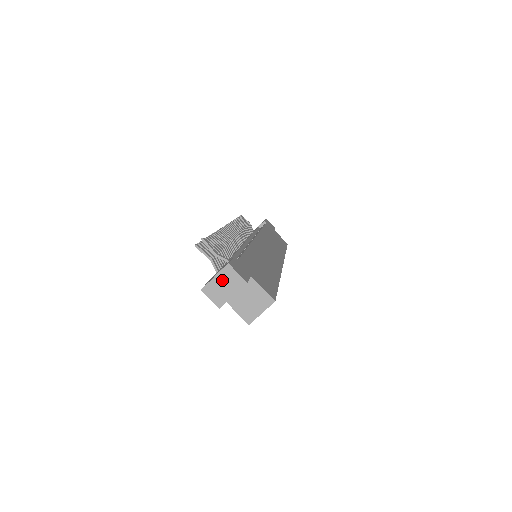
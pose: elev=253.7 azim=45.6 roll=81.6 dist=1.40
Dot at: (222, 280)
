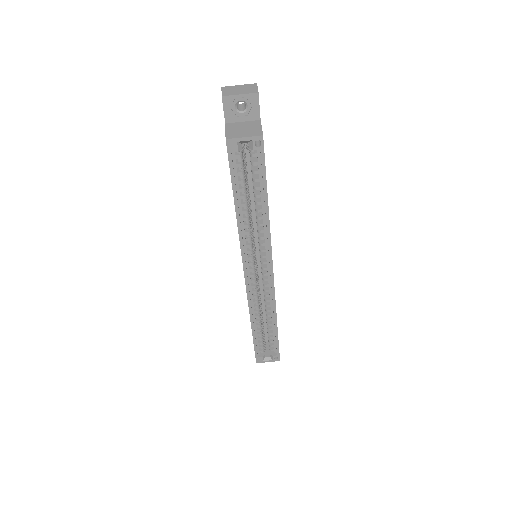
Dot at: (242, 87)
